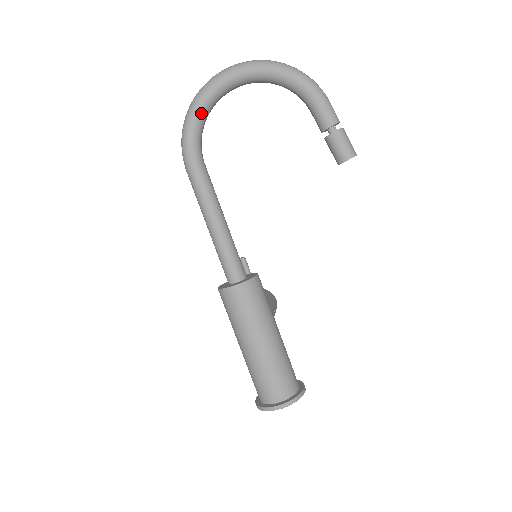
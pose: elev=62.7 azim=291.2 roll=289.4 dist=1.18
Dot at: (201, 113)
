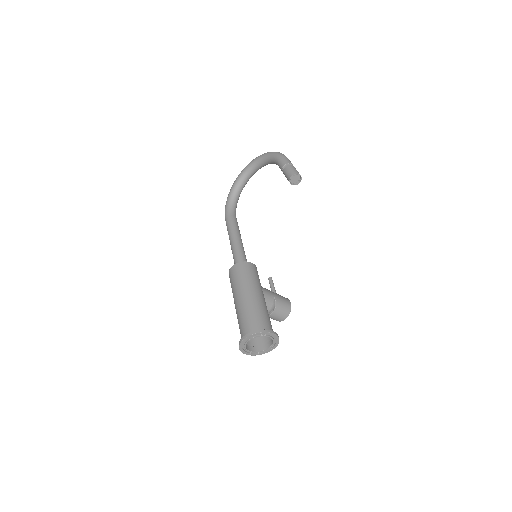
Dot at: (233, 191)
